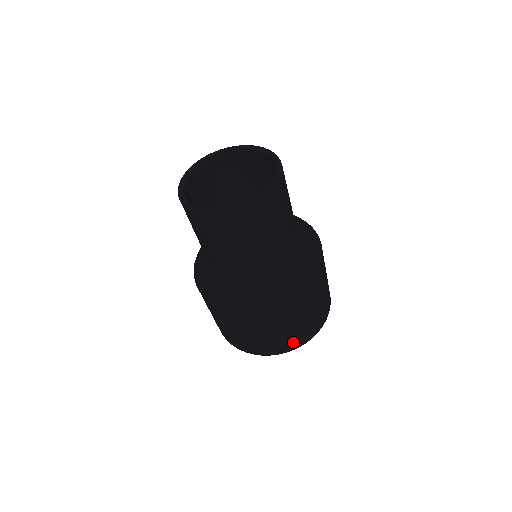
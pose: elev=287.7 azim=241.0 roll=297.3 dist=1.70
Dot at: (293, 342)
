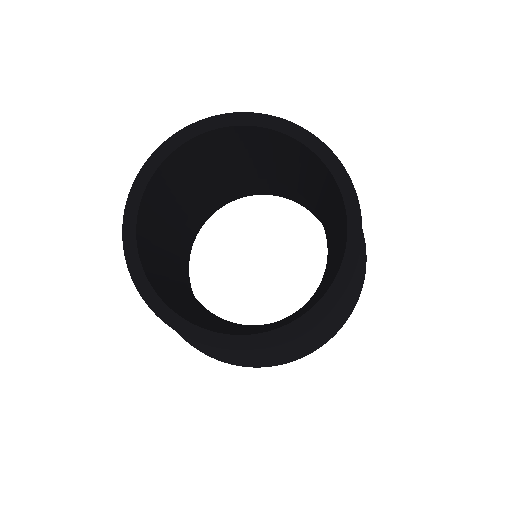
Dot at: occluded
